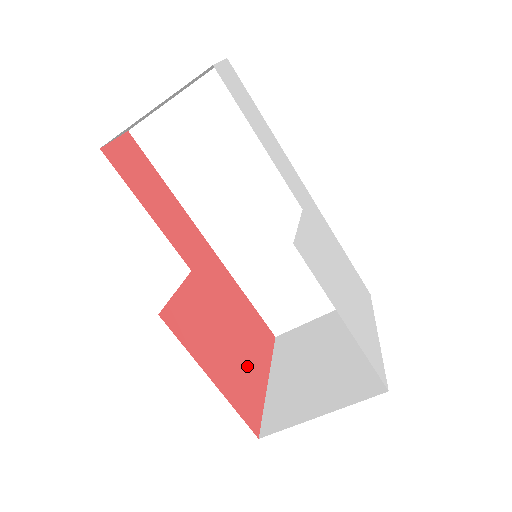
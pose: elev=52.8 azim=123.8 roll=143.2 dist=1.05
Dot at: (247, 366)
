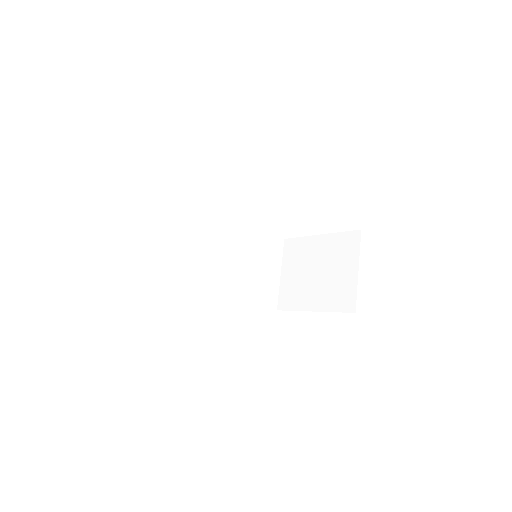
Dot at: occluded
